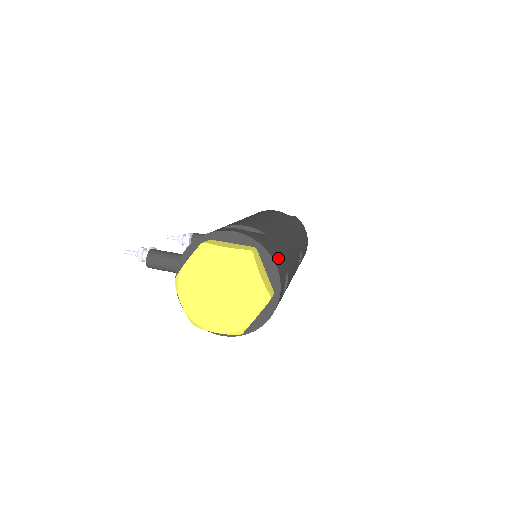
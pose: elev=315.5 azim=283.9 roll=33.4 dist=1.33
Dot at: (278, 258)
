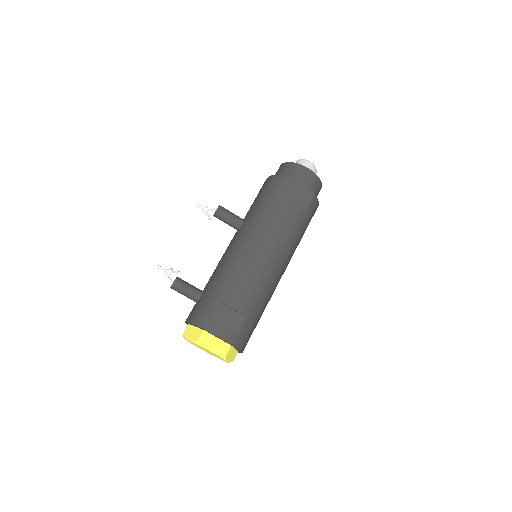
Dot at: (247, 338)
